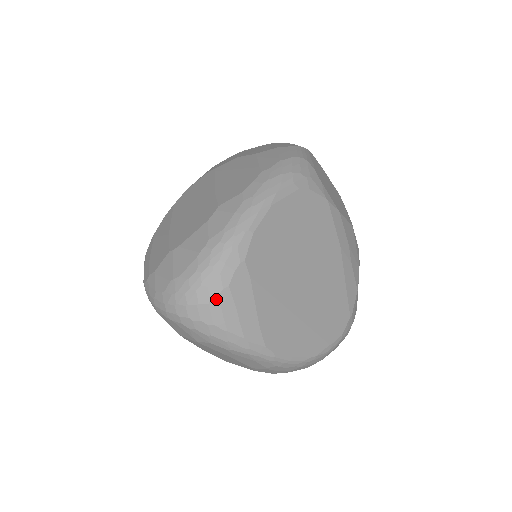
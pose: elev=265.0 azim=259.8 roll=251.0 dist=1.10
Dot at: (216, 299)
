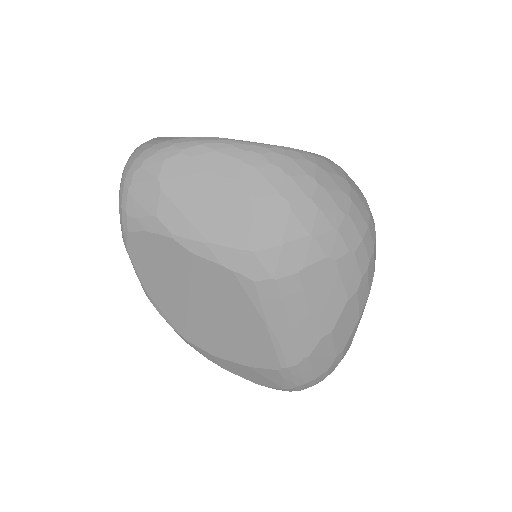
Dot at: (150, 141)
